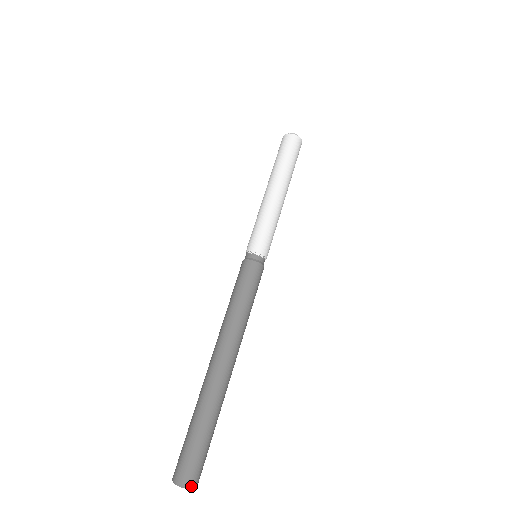
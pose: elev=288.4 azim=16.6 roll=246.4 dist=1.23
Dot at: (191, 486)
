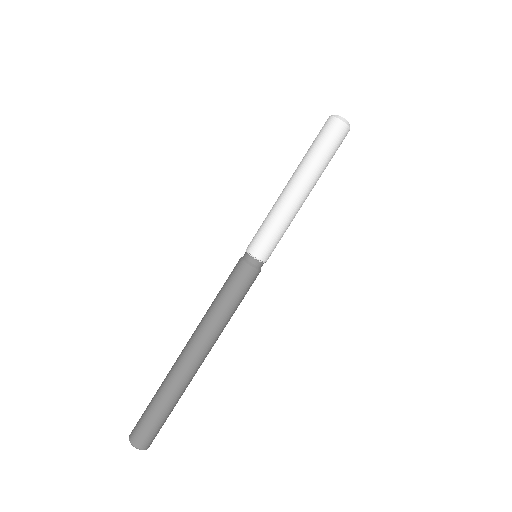
Dot at: (142, 448)
